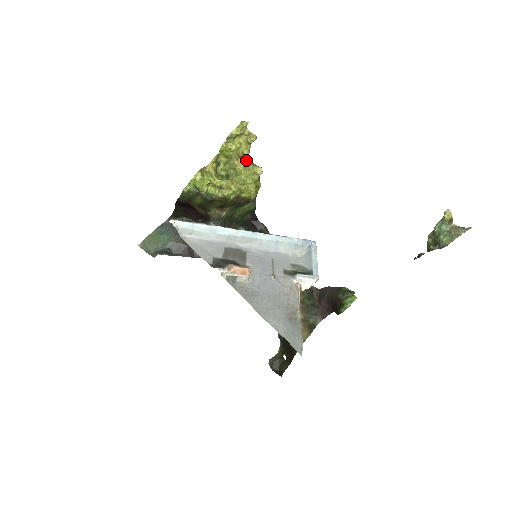
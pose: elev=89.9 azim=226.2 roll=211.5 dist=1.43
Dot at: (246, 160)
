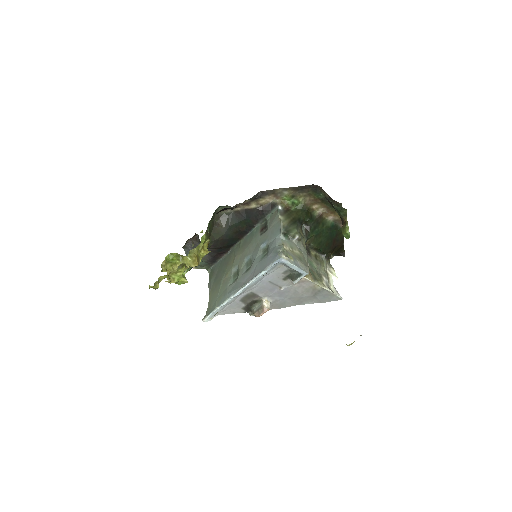
Dot at: occluded
